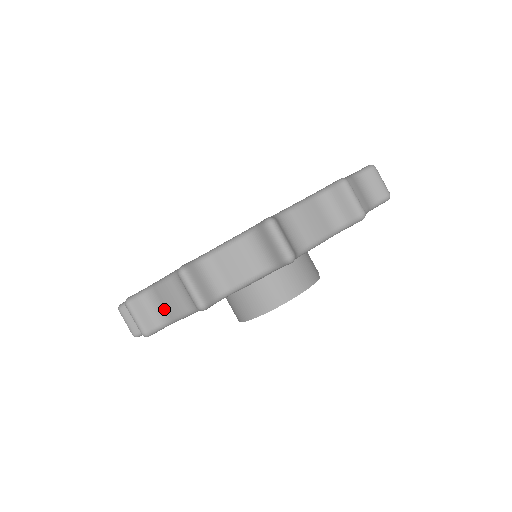
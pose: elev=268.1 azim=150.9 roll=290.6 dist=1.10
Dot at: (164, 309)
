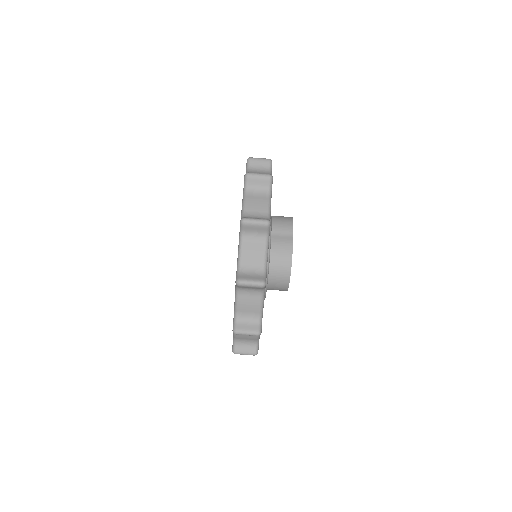
Dot at: occluded
